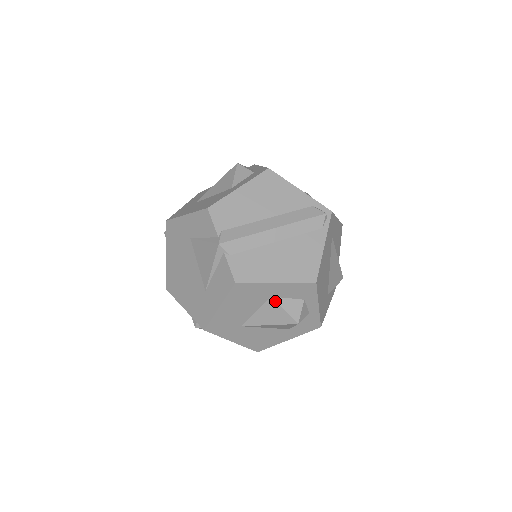
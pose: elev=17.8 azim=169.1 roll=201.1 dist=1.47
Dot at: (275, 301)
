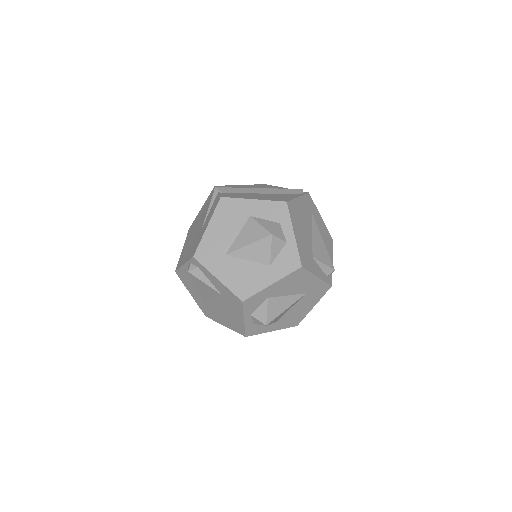
Dot at: (253, 219)
